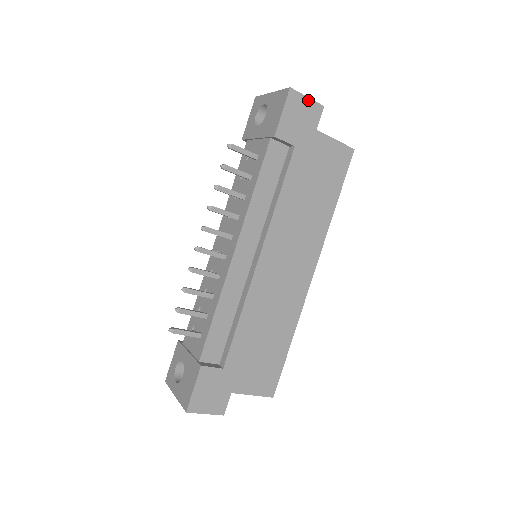
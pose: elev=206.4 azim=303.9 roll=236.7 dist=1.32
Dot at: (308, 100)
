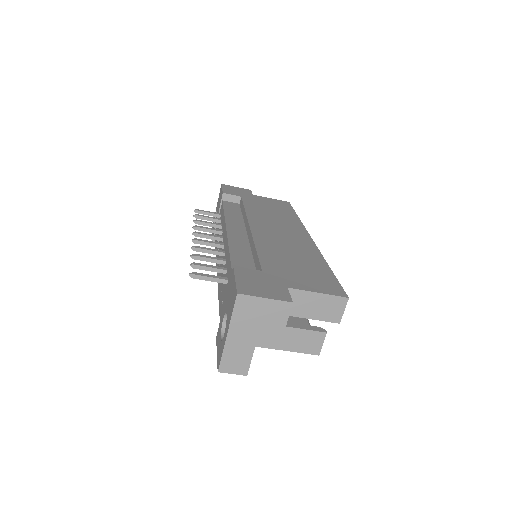
Dot at: (237, 188)
